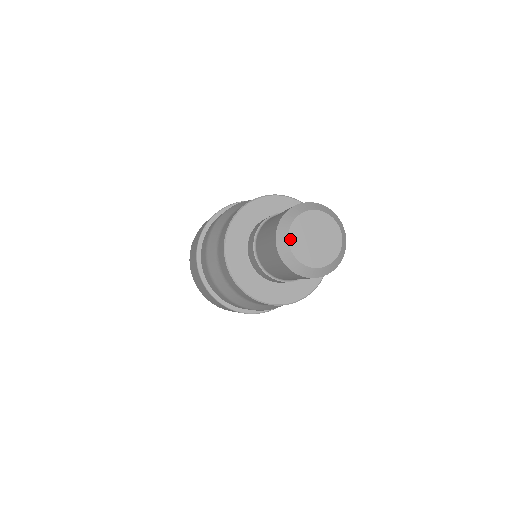
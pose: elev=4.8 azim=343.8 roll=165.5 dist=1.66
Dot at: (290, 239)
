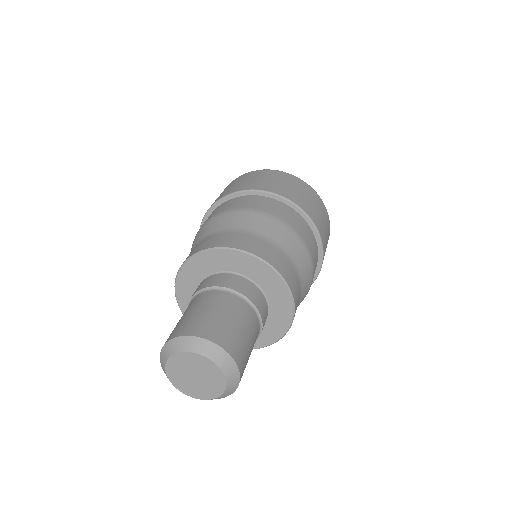
Dot at: (170, 359)
